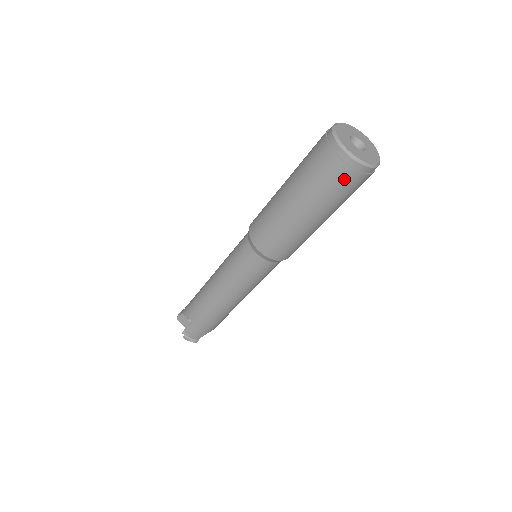
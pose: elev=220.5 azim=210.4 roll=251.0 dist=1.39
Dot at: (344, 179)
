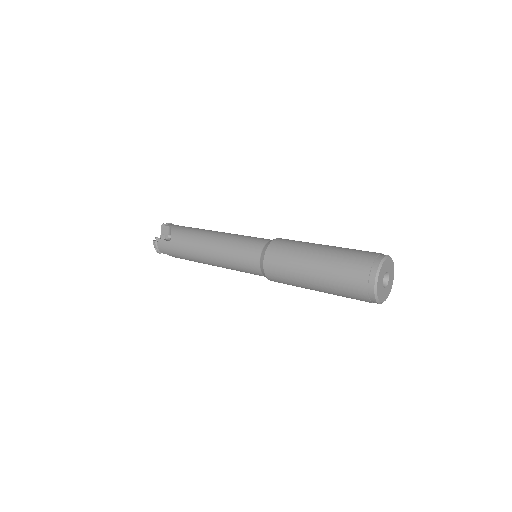
Dot at: occluded
